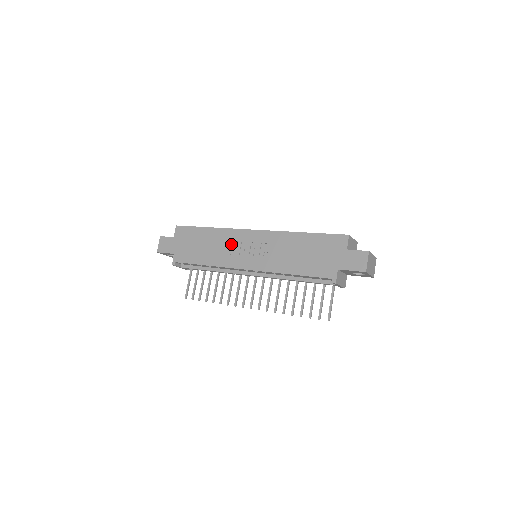
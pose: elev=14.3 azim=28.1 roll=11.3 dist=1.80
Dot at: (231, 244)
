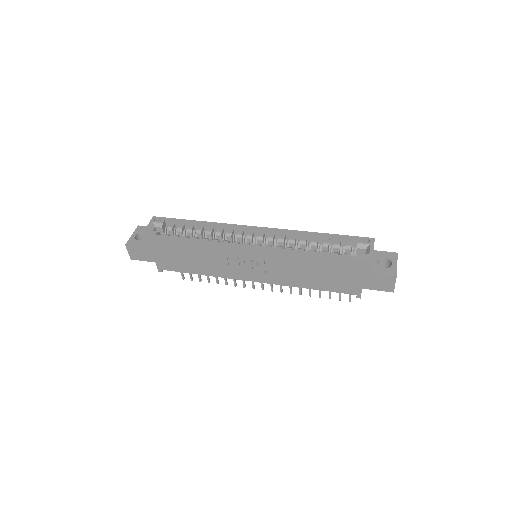
Dot at: (226, 259)
